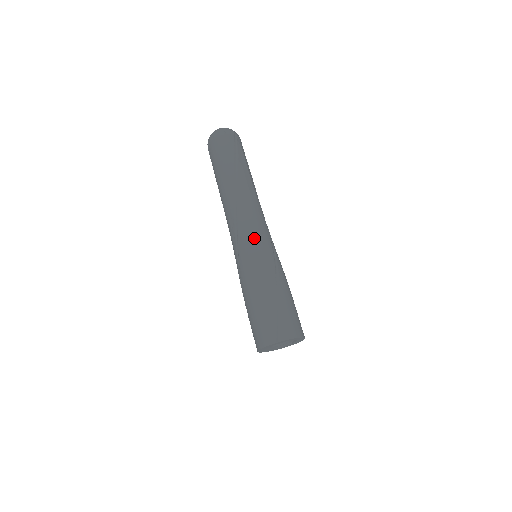
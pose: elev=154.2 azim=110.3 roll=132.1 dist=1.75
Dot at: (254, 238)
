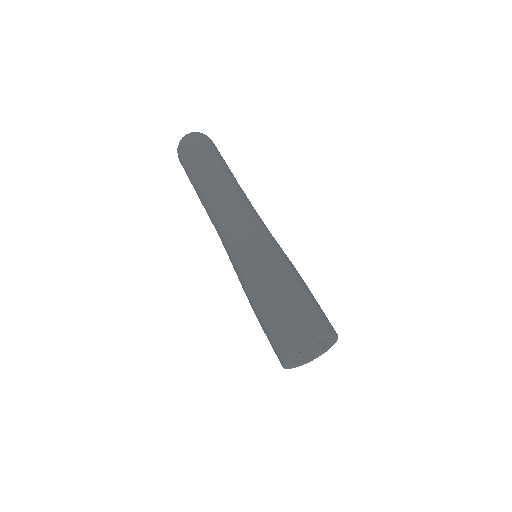
Dot at: occluded
